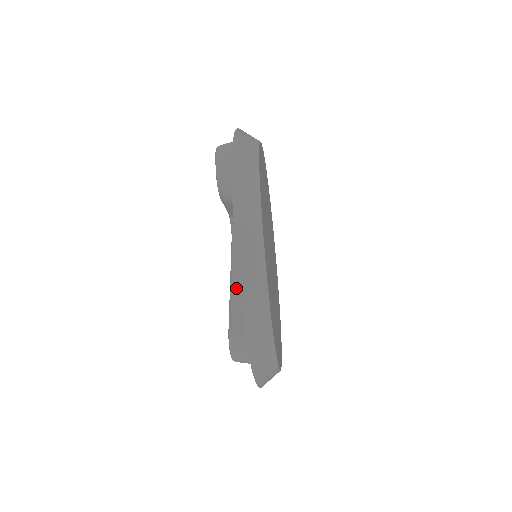
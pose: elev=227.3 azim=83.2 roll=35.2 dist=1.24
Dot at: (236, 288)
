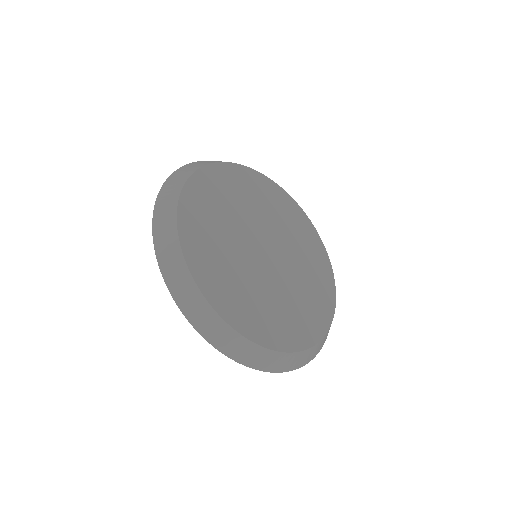
Dot at: occluded
